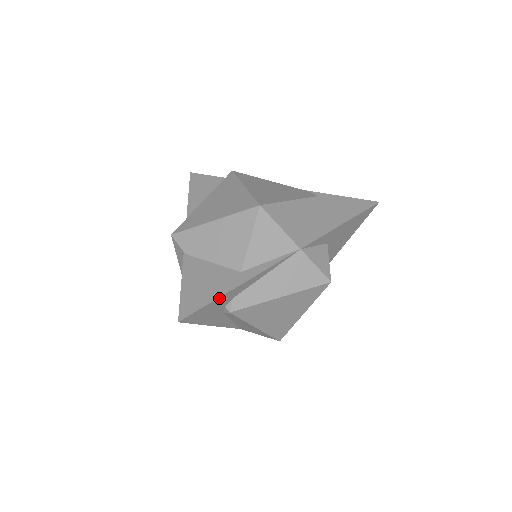
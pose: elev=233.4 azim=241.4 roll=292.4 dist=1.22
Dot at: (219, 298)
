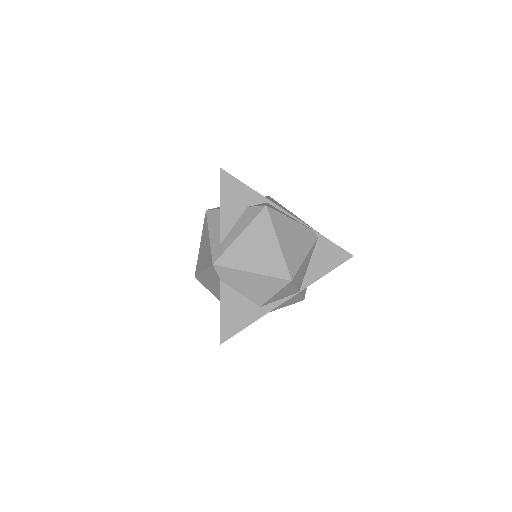
Dot at: (245, 327)
